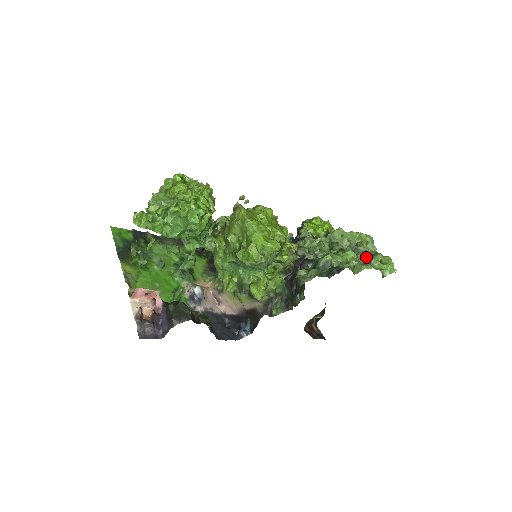
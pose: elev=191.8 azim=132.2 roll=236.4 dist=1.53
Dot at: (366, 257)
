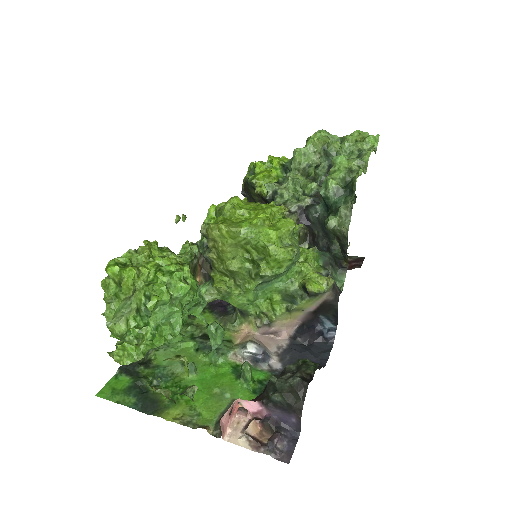
Dot at: (350, 149)
